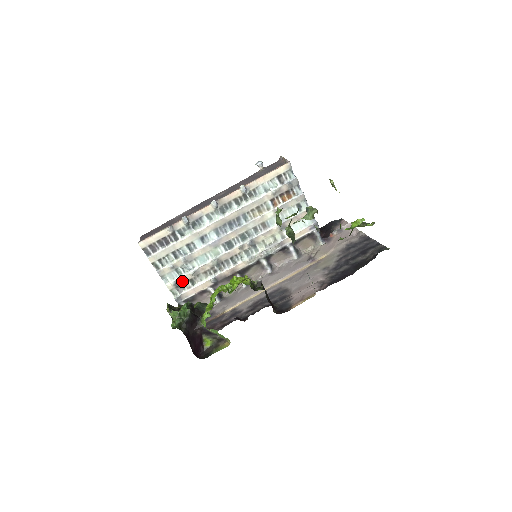
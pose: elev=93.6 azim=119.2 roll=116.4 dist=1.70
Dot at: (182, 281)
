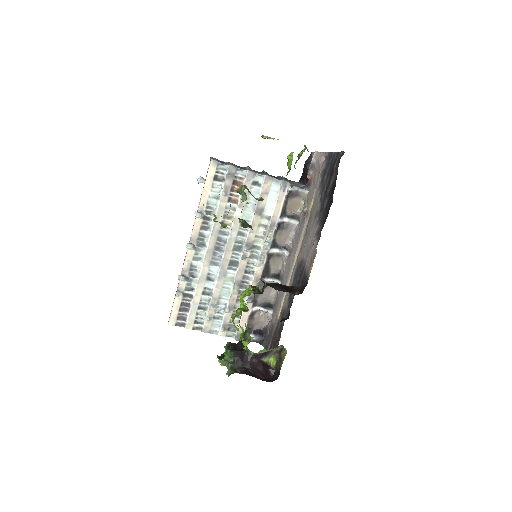
Dot at: (227, 322)
